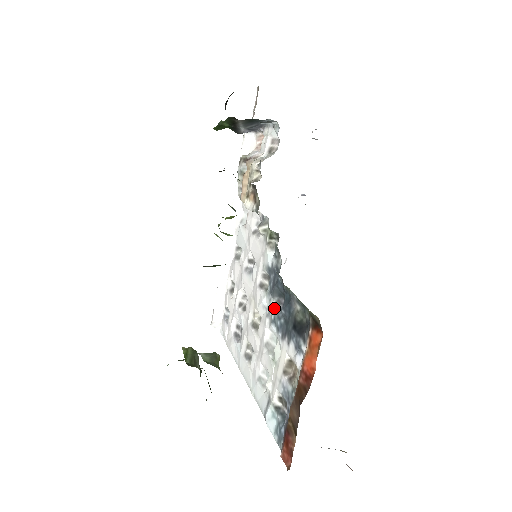
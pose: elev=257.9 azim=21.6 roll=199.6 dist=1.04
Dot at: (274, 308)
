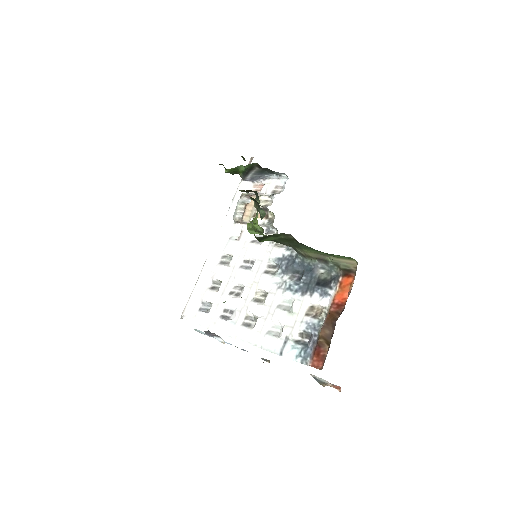
Dot at: (289, 280)
